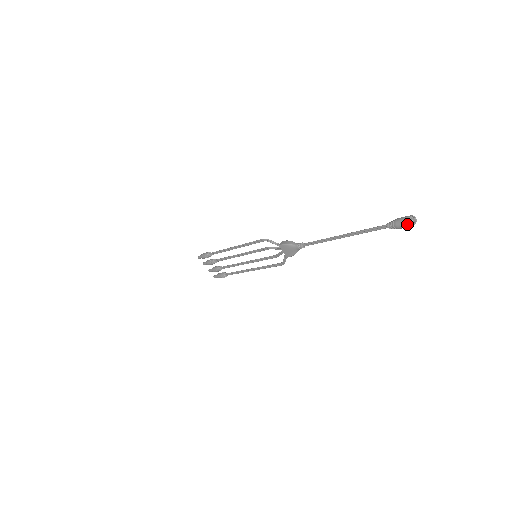
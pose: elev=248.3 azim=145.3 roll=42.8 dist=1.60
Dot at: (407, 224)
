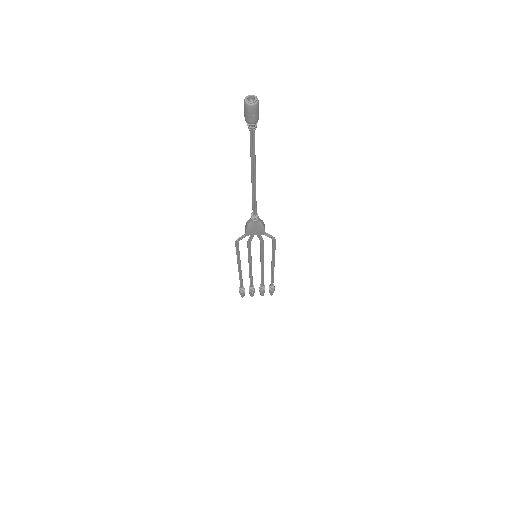
Dot at: (251, 110)
